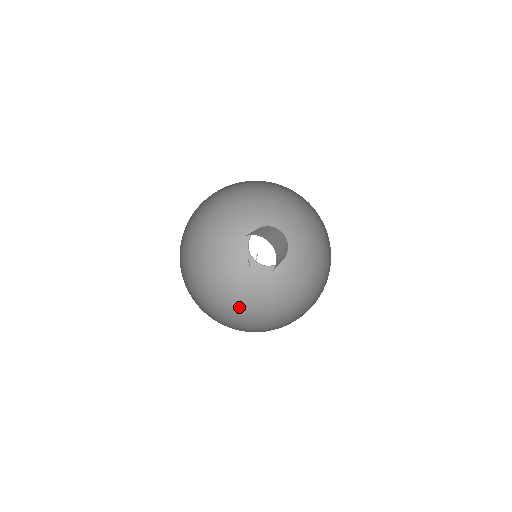
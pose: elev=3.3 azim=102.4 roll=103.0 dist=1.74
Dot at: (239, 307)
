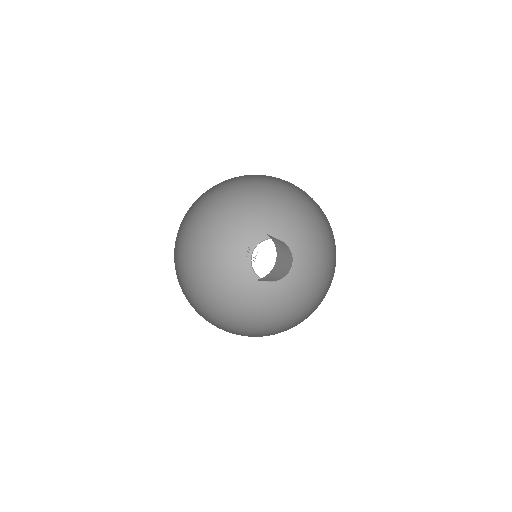
Dot at: (222, 309)
